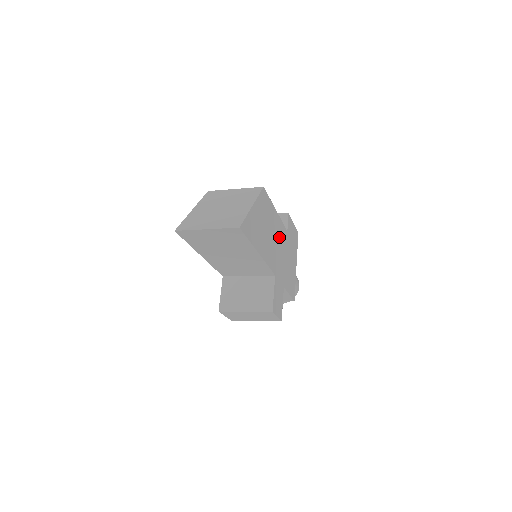
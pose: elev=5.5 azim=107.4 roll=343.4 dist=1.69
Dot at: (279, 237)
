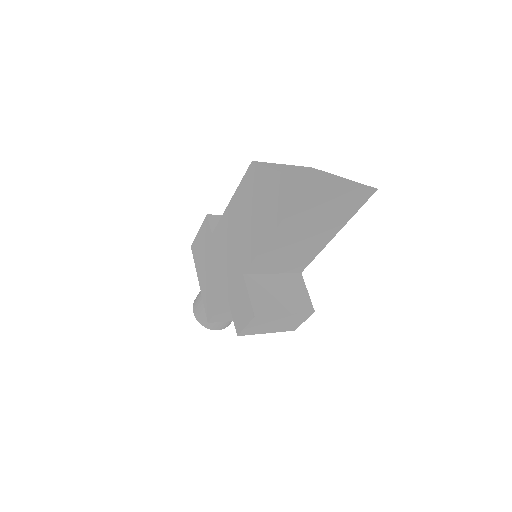
Dot at: occluded
